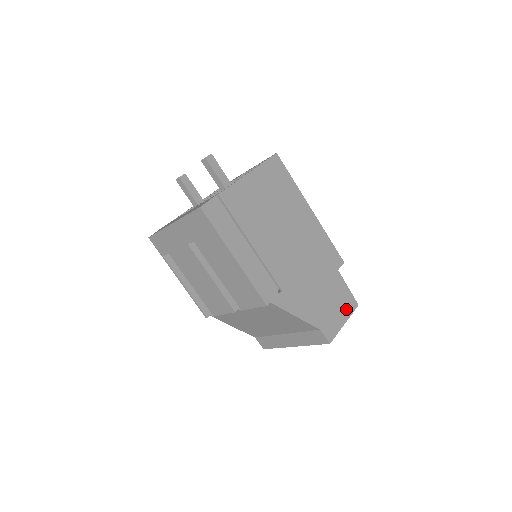
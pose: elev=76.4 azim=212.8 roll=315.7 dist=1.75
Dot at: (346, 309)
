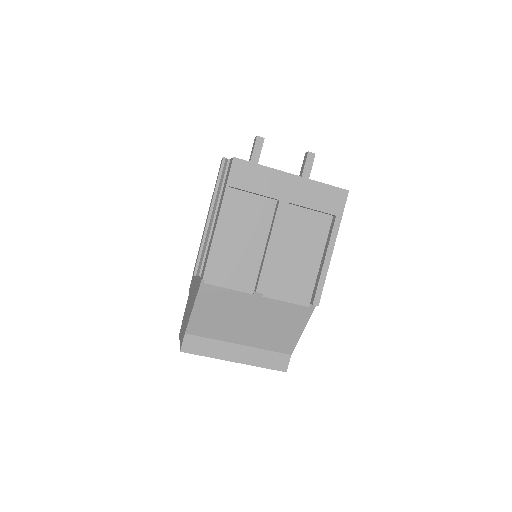
Dot at: occluded
